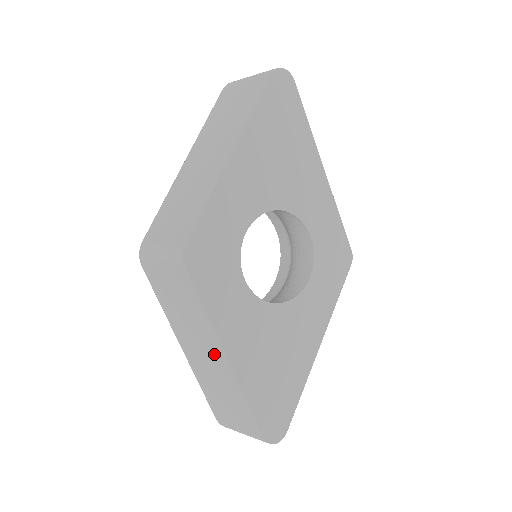
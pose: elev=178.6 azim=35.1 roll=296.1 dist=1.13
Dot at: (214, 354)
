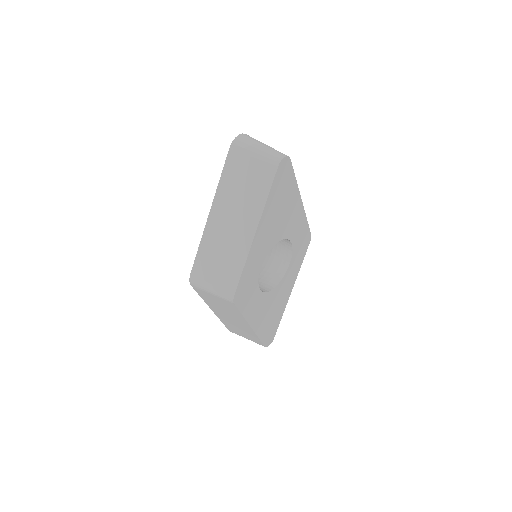
Dot at: (241, 323)
